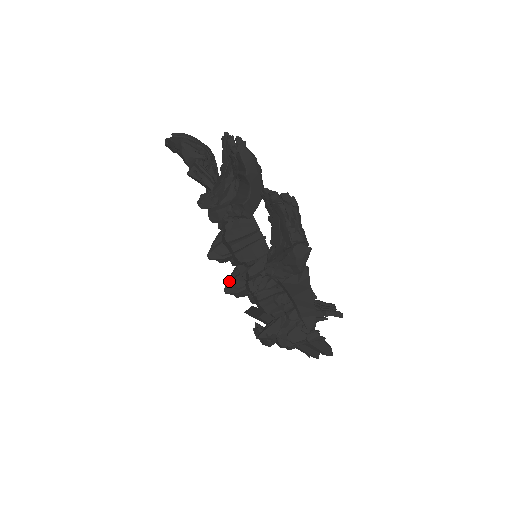
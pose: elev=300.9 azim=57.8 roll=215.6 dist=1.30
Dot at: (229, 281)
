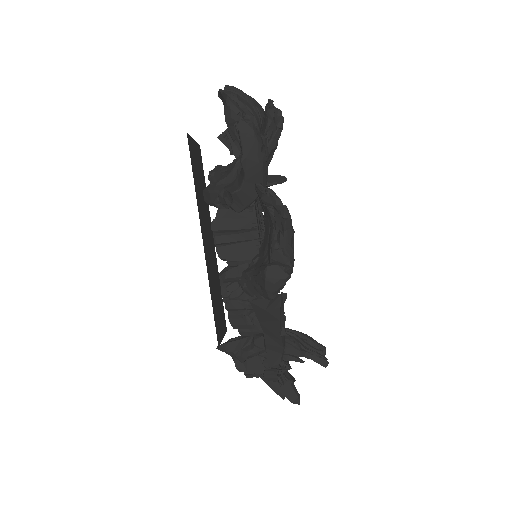
Dot at: (222, 272)
